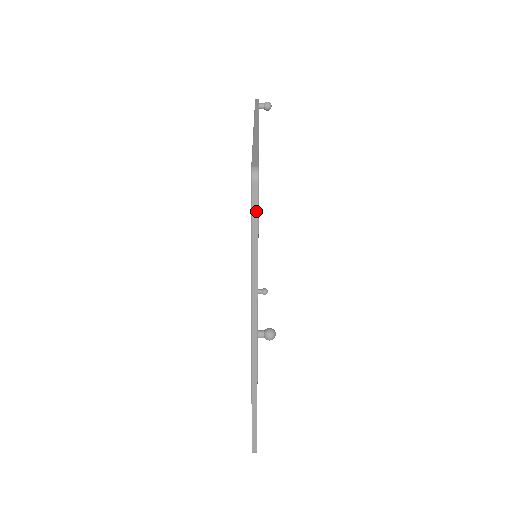
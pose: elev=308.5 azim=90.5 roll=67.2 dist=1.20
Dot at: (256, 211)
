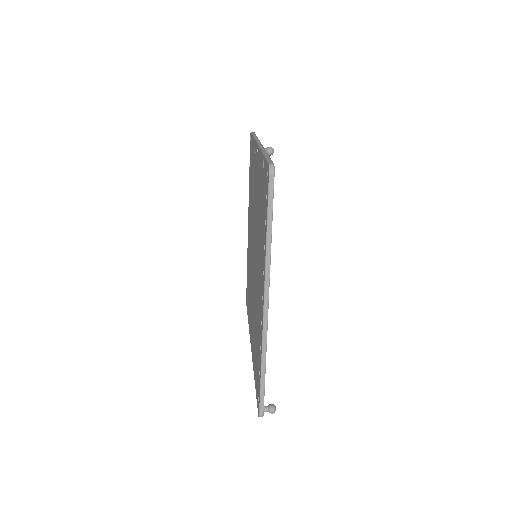
Dot at: (254, 133)
